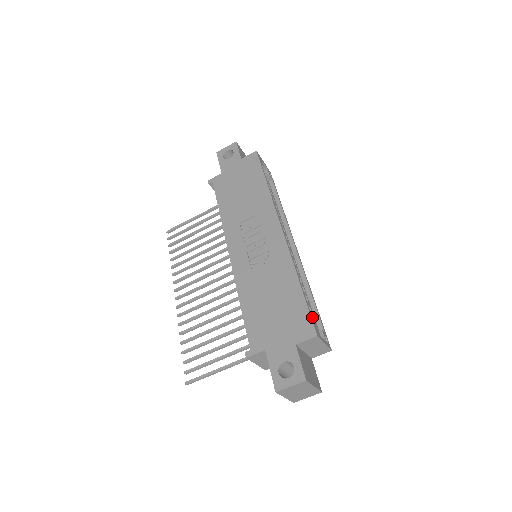
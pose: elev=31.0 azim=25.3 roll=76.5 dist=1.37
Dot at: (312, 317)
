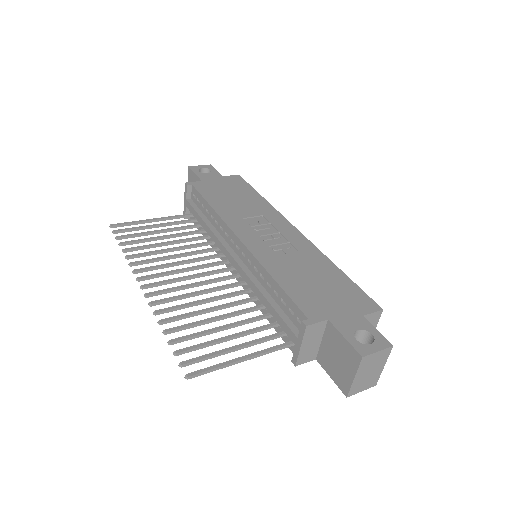
Dot at: occluded
